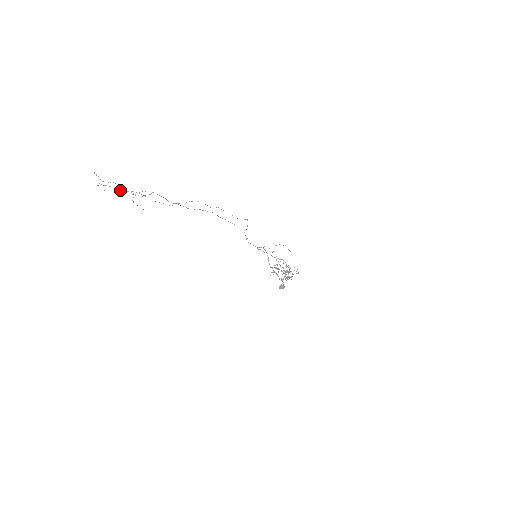
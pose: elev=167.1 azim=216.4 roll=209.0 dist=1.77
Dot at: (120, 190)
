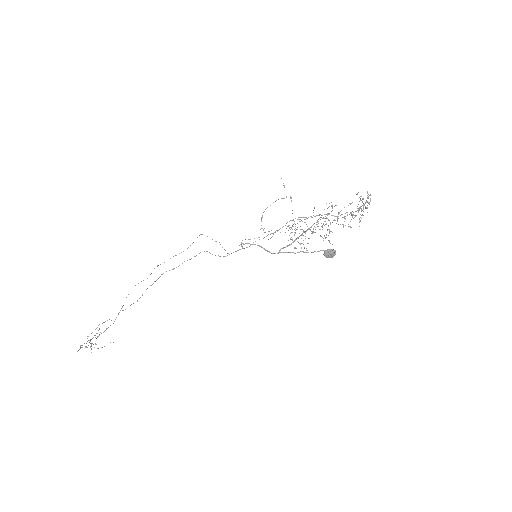
Dot at: occluded
